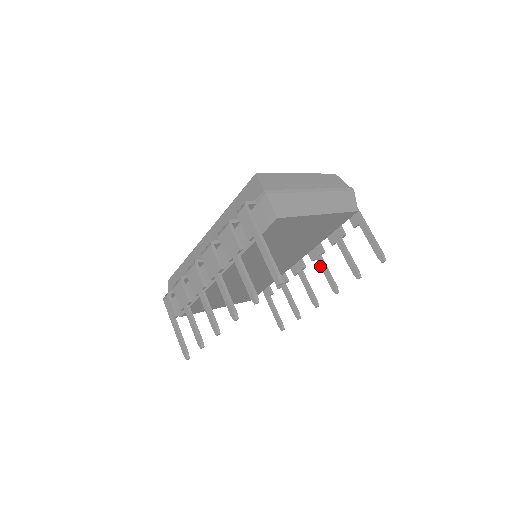
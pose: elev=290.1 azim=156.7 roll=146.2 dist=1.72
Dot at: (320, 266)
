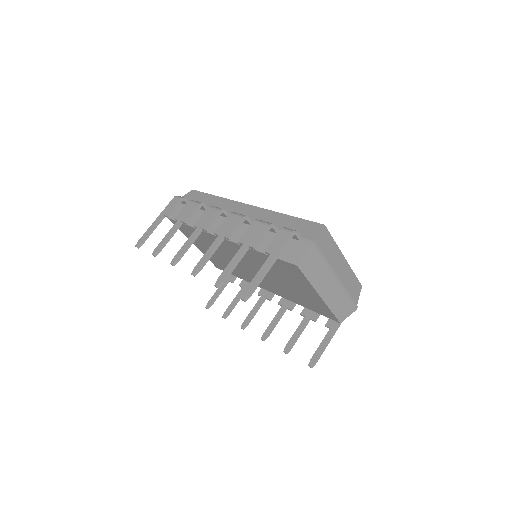
Dot at: (278, 313)
